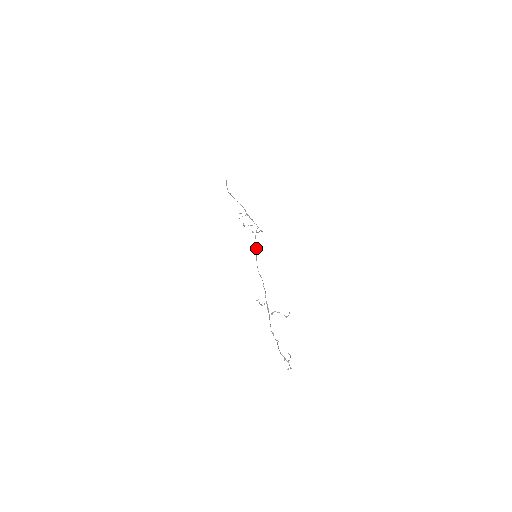
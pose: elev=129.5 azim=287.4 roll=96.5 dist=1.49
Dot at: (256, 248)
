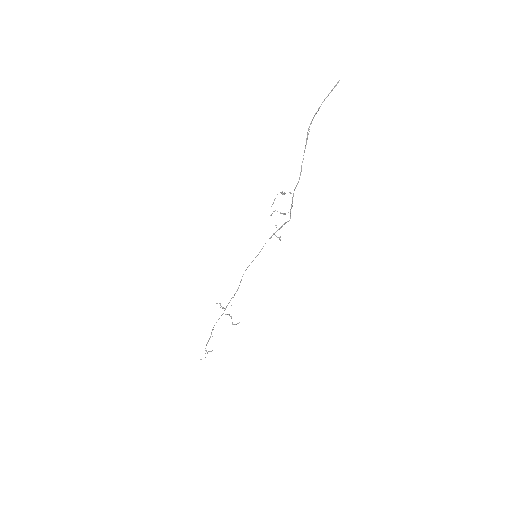
Dot at: (258, 254)
